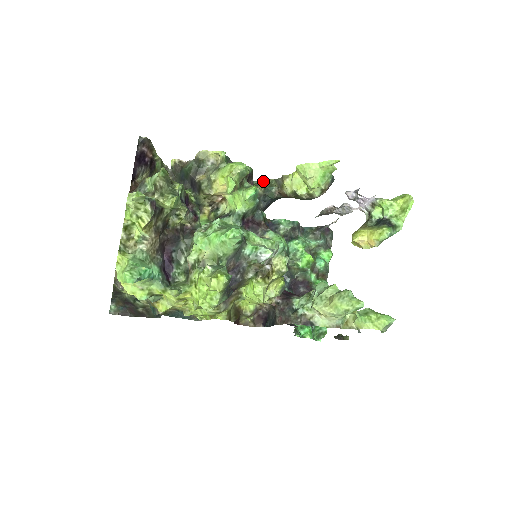
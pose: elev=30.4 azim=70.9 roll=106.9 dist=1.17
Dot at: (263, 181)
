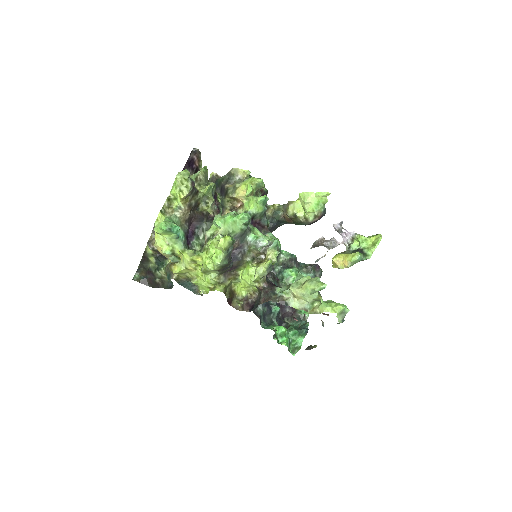
Dot at: (274, 205)
